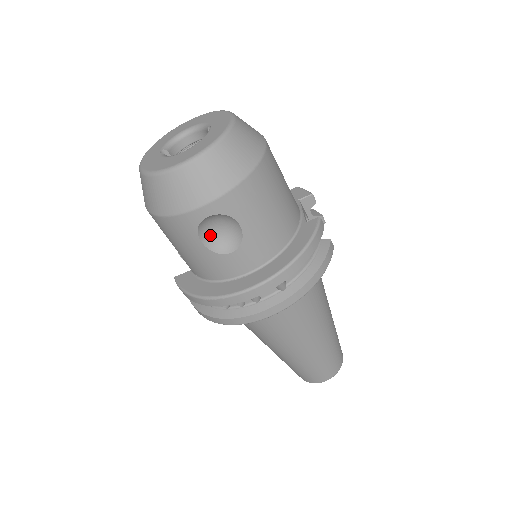
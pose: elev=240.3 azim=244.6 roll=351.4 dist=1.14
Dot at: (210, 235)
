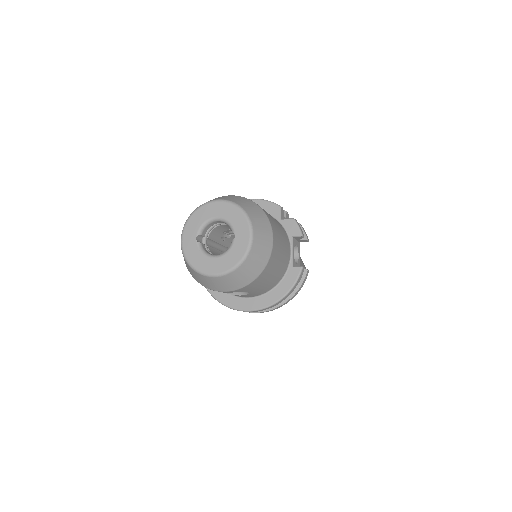
Dot at: occluded
